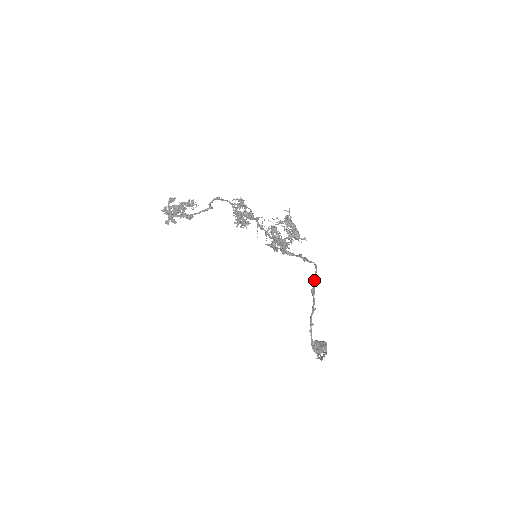
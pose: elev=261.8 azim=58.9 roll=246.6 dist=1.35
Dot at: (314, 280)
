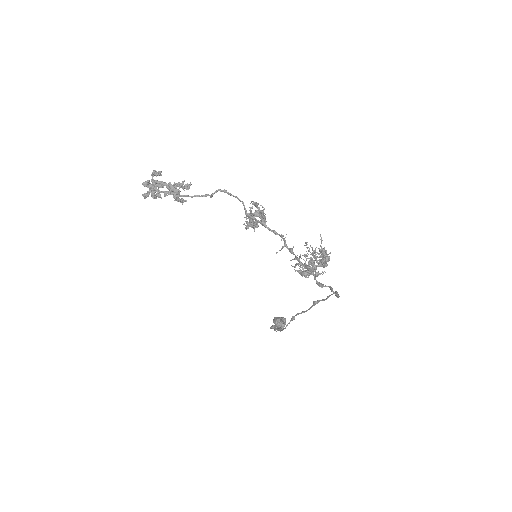
Dot at: (325, 299)
